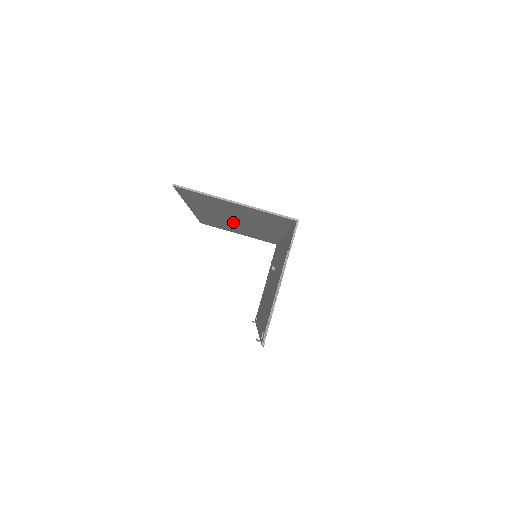
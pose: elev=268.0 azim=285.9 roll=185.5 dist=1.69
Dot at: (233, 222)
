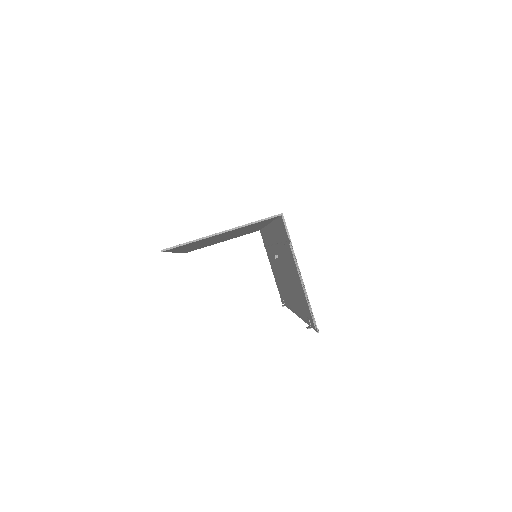
Dot at: occluded
